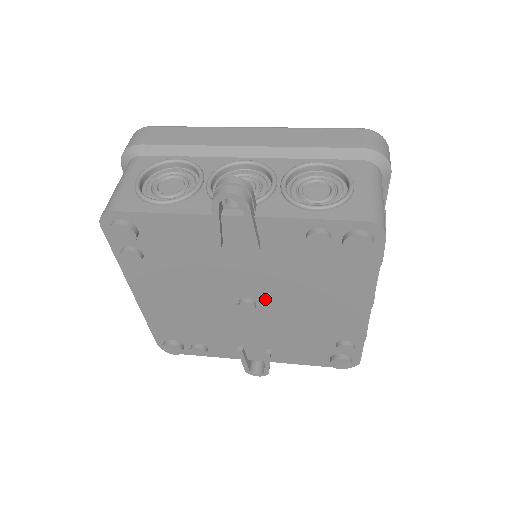
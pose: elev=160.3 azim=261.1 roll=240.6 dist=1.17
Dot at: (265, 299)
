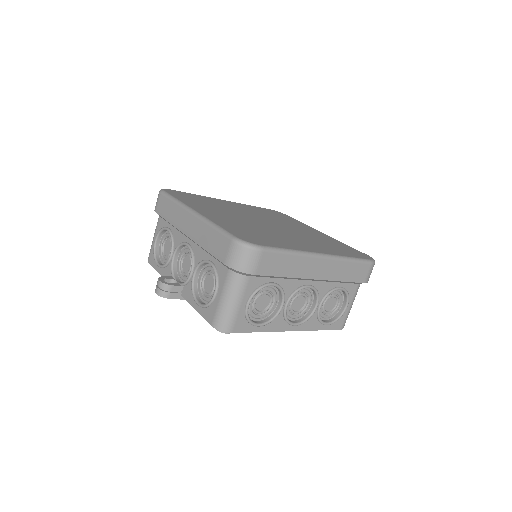
Dot at: occluded
